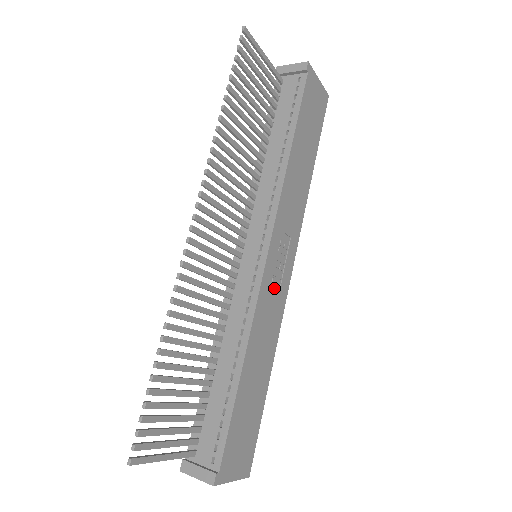
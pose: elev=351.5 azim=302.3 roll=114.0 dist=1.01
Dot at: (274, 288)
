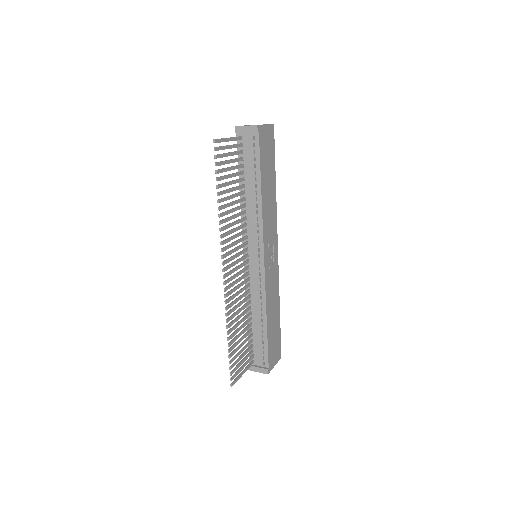
Dot at: (271, 271)
